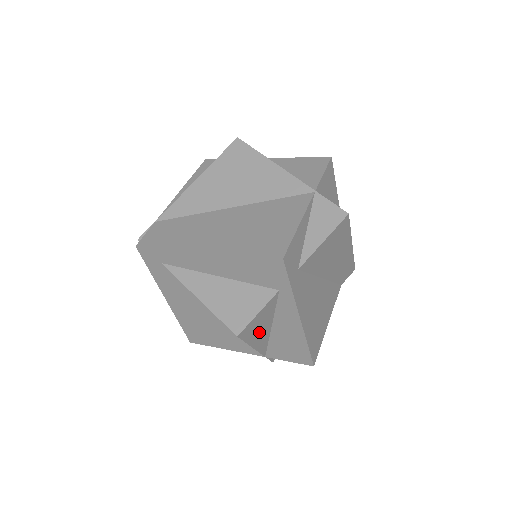
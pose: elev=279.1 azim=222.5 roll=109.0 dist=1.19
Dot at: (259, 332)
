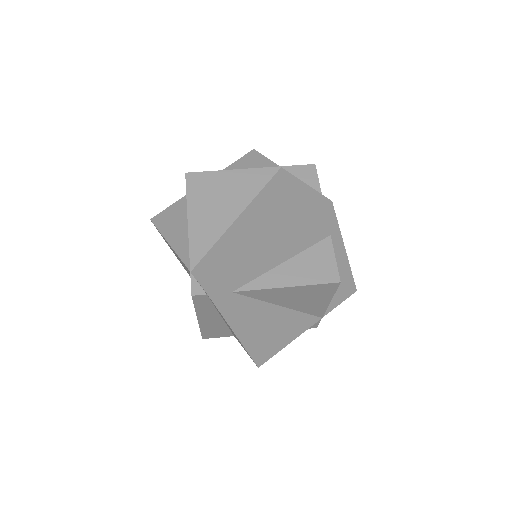
Dot at: occluded
